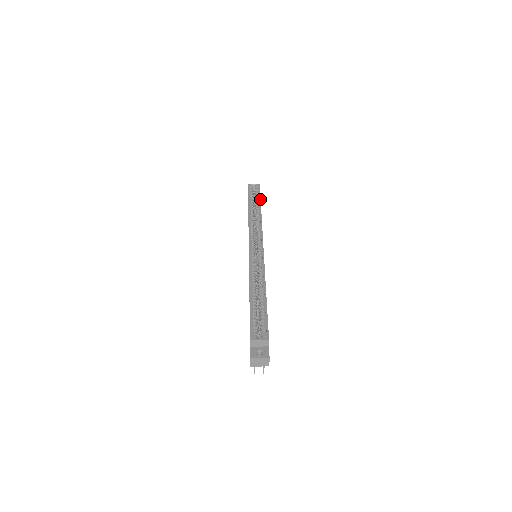
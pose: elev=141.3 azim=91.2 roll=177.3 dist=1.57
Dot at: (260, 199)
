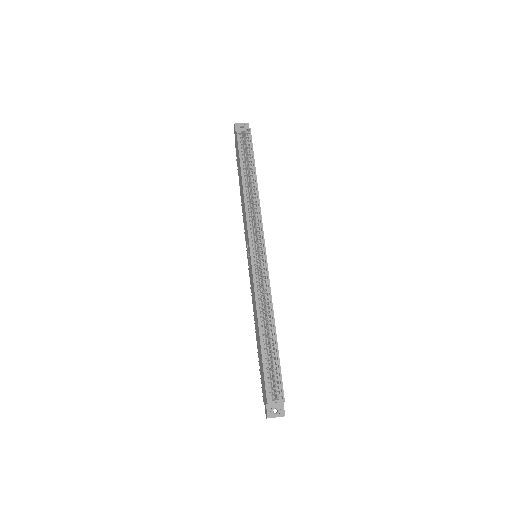
Dot at: (254, 162)
